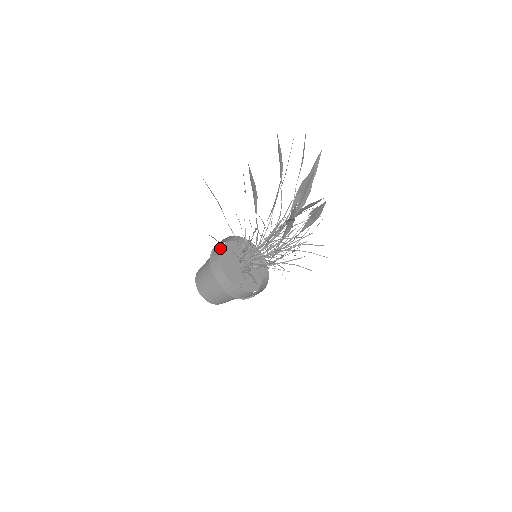
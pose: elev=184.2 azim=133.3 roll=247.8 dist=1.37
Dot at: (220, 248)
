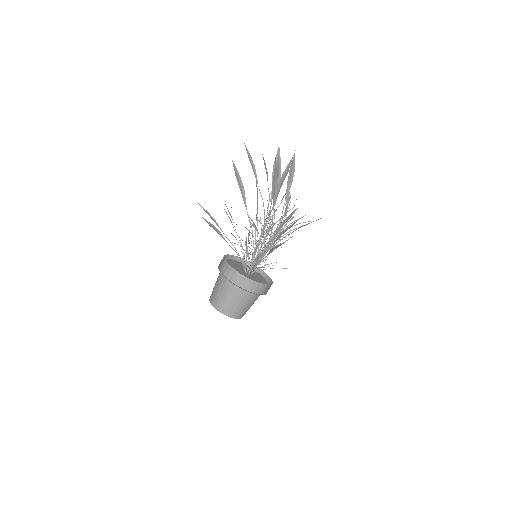
Dot at: occluded
